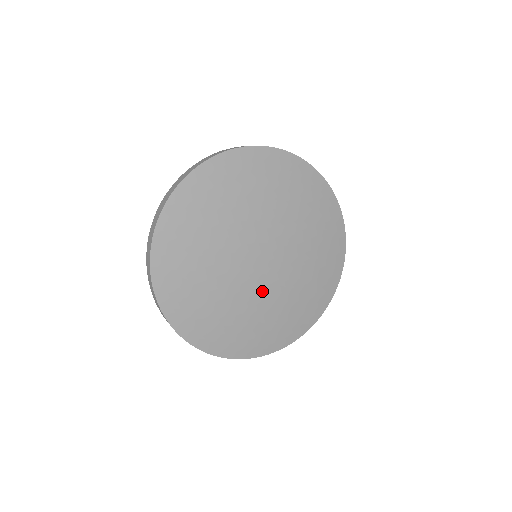
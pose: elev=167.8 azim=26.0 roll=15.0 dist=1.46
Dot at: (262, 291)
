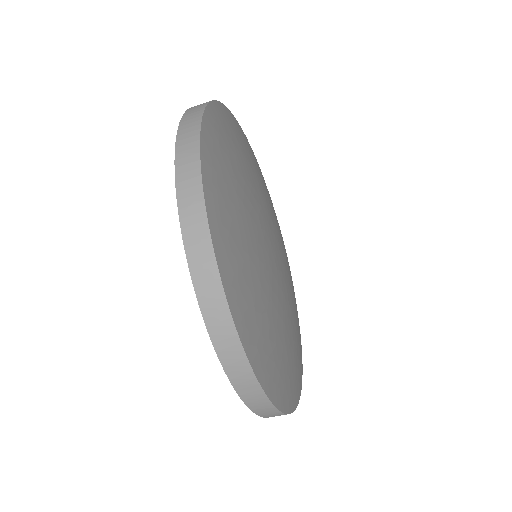
Dot at: (273, 280)
